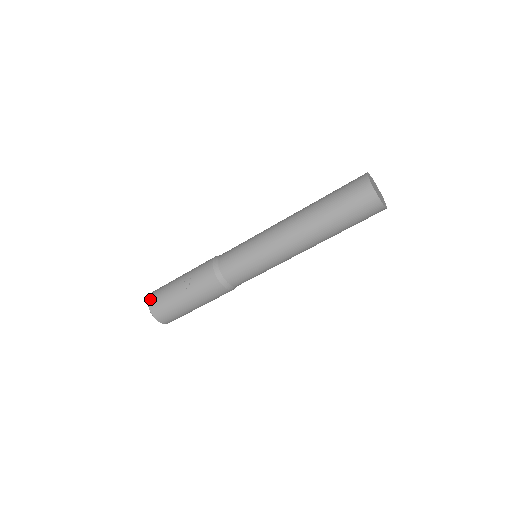
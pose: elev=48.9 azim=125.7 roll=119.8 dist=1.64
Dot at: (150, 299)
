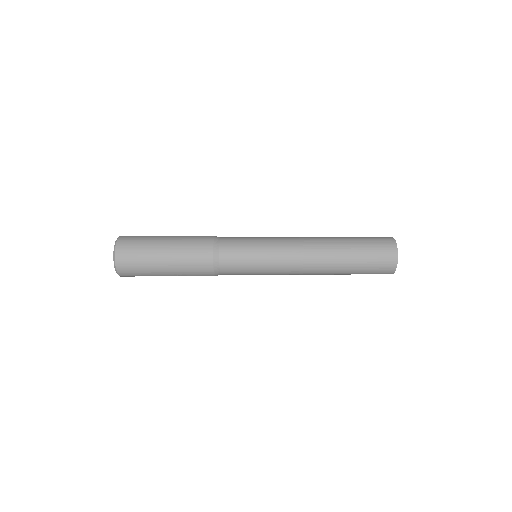
Dot at: (121, 274)
